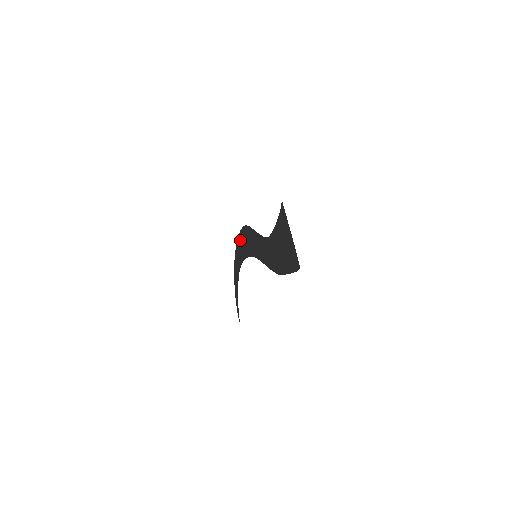
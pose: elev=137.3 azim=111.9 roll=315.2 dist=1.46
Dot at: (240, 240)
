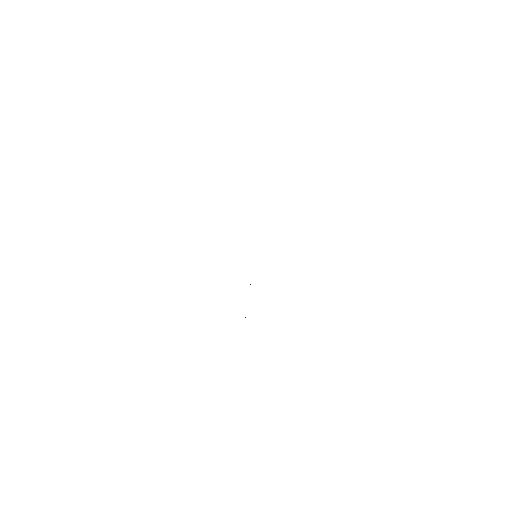
Dot at: occluded
